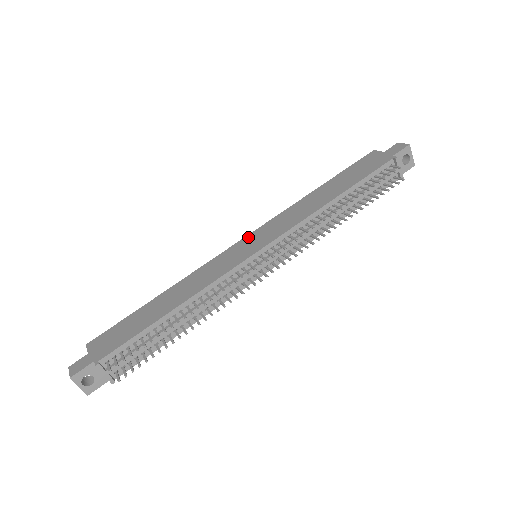
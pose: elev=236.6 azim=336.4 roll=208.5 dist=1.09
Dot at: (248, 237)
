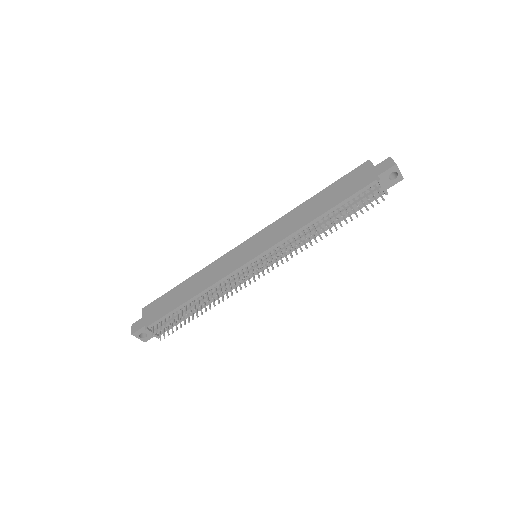
Dot at: (251, 239)
